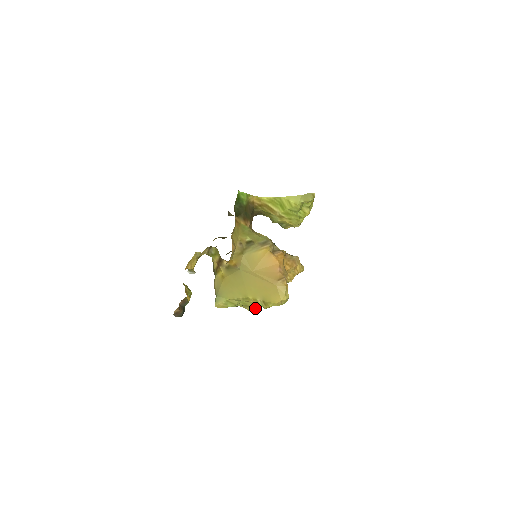
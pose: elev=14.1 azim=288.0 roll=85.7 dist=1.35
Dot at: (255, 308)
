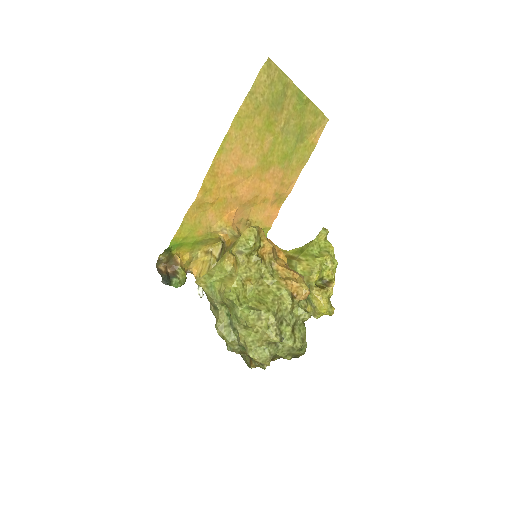
Dot at: (231, 290)
